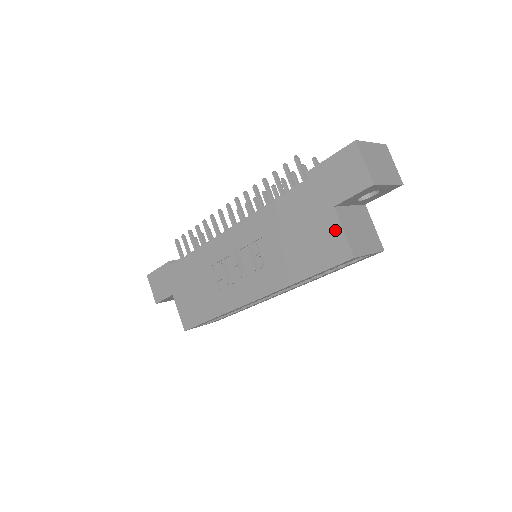
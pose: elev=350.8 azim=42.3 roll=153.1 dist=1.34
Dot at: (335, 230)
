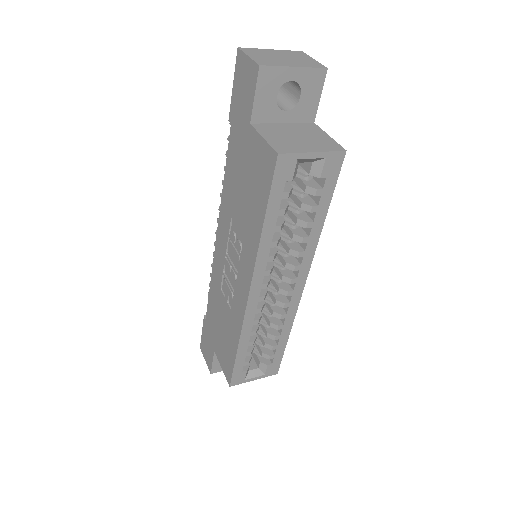
Dot at: (258, 145)
